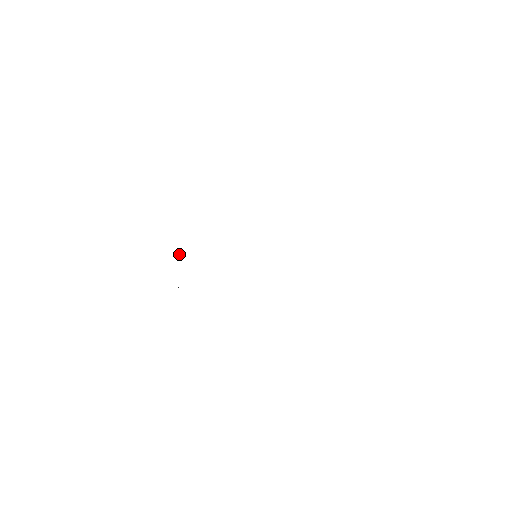
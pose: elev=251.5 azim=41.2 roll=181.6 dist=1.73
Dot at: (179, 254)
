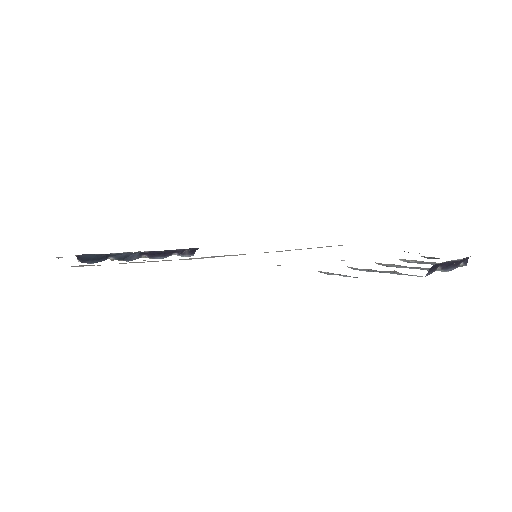
Dot at: (187, 253)
